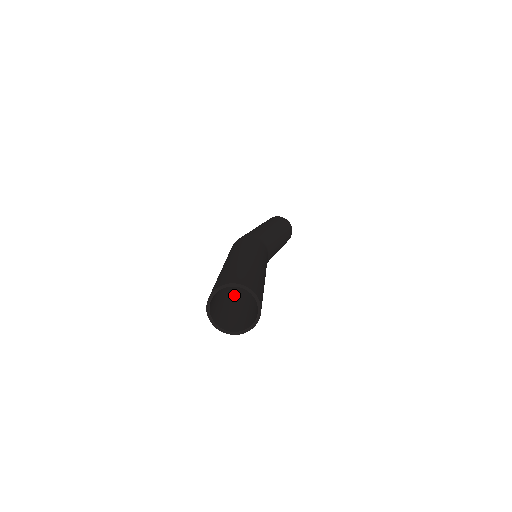
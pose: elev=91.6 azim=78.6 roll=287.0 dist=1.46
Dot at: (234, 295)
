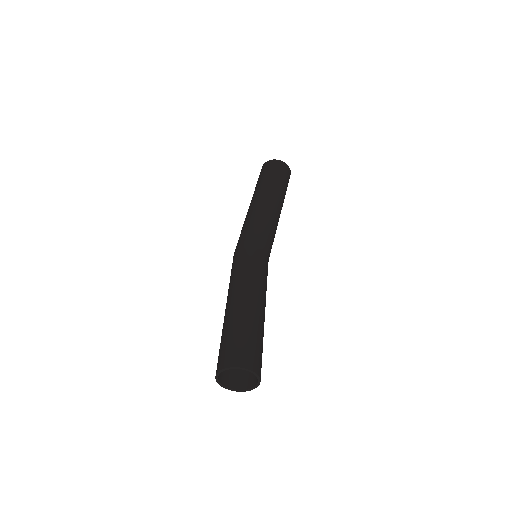
Dot at: occluded
